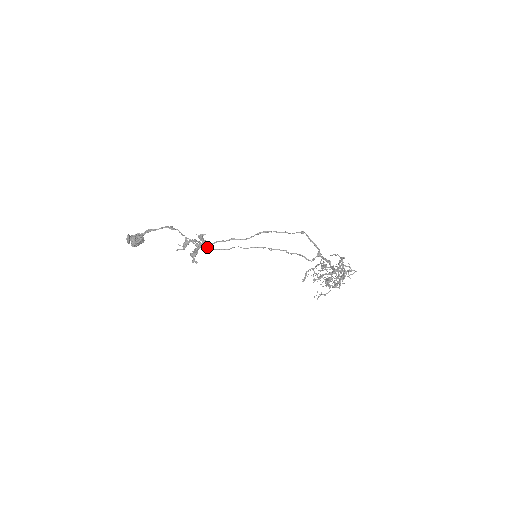
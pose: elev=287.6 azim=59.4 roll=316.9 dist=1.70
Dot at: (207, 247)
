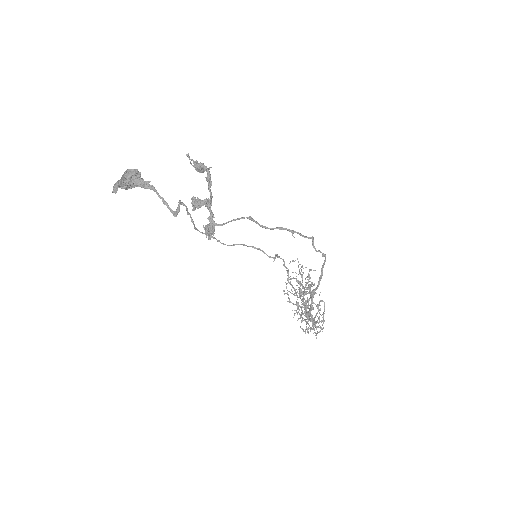
Dot at: (209, 235)
